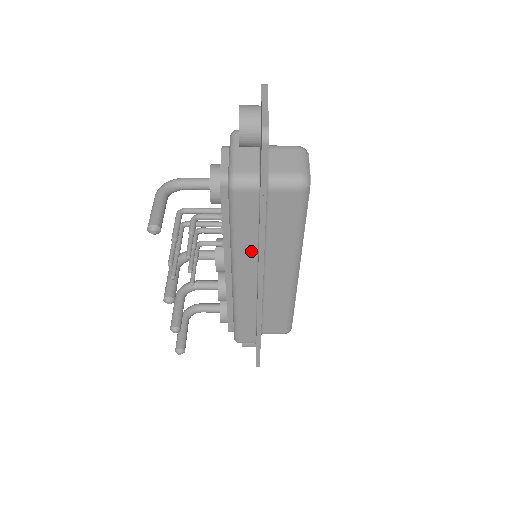
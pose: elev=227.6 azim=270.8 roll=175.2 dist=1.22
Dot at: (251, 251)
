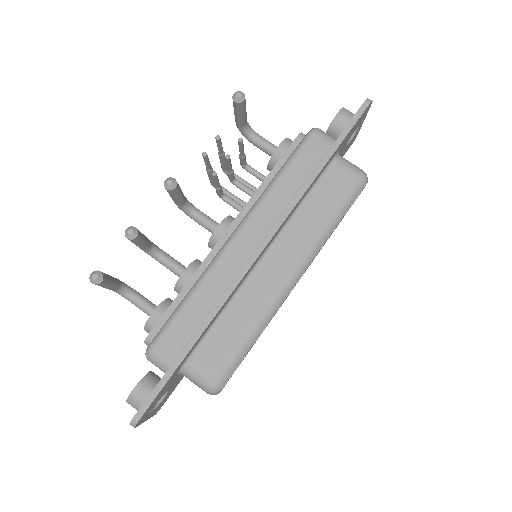
Dot at: (279, 205)
